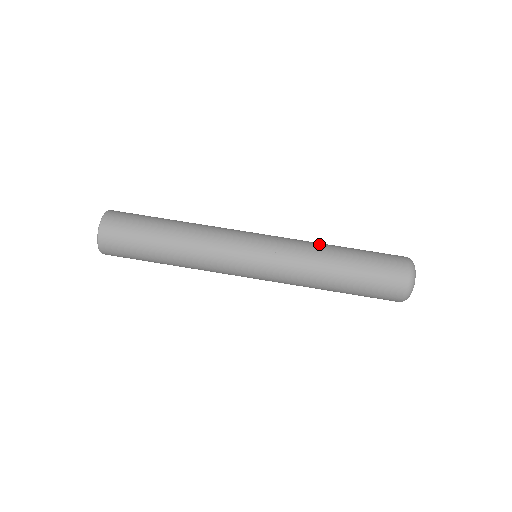
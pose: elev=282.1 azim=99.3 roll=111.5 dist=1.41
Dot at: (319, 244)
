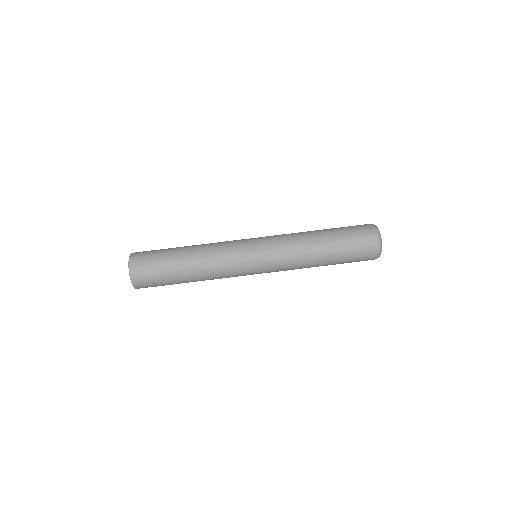
Dot at: (301, 232)
